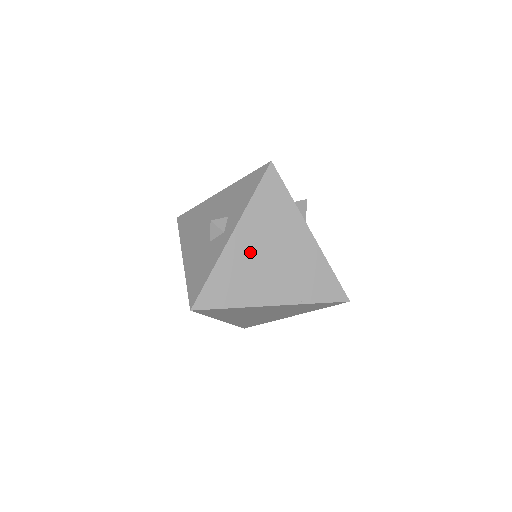
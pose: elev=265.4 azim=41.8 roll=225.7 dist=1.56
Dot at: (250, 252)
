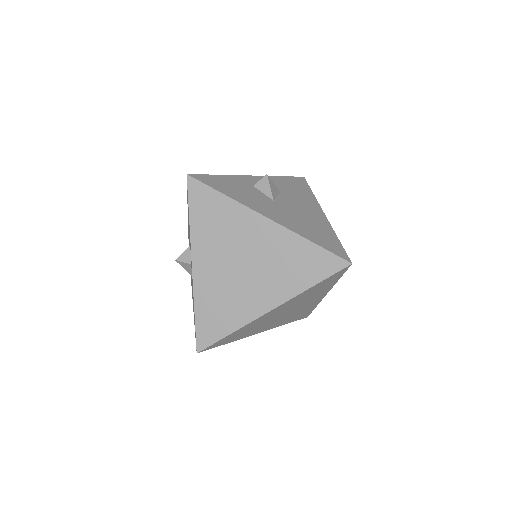
Dot at: (218, 272)
